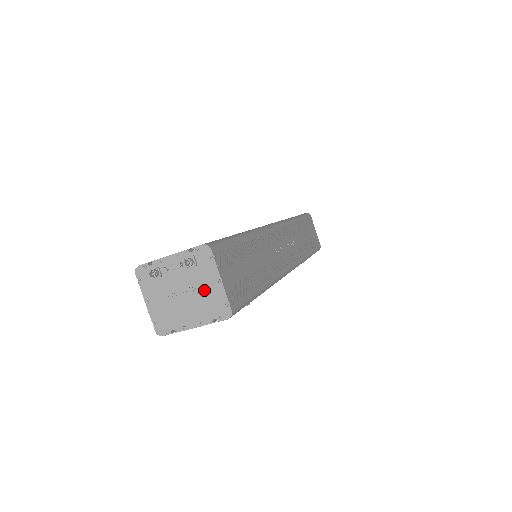
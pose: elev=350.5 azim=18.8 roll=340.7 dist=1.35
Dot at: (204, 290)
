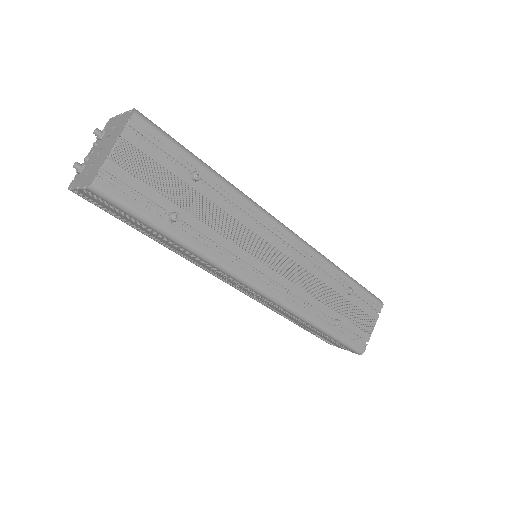
Dot at: (114, 130)
